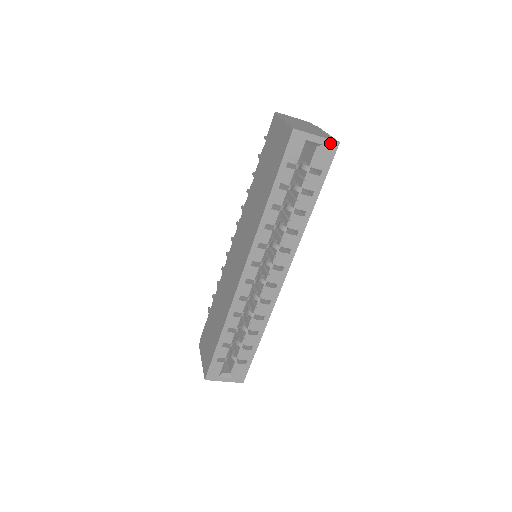
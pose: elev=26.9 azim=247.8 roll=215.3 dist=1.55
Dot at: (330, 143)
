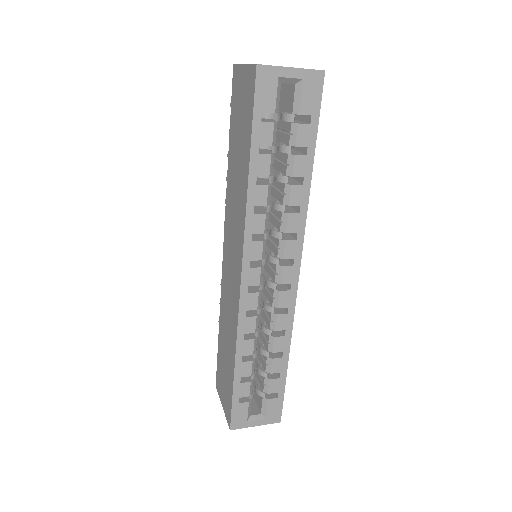
Dot at: (312, 74)
